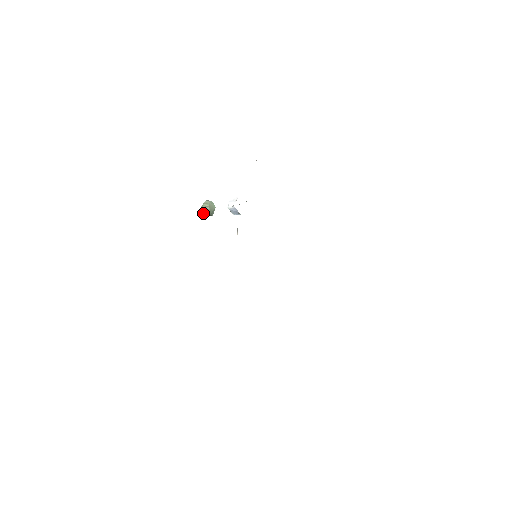
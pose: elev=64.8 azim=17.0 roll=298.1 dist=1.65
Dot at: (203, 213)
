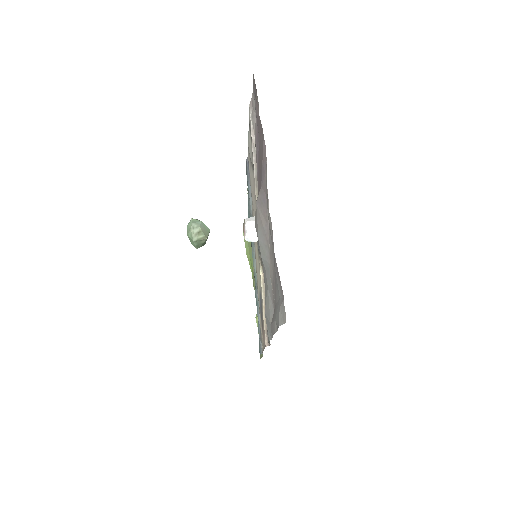
Dot at: (195, 247)
